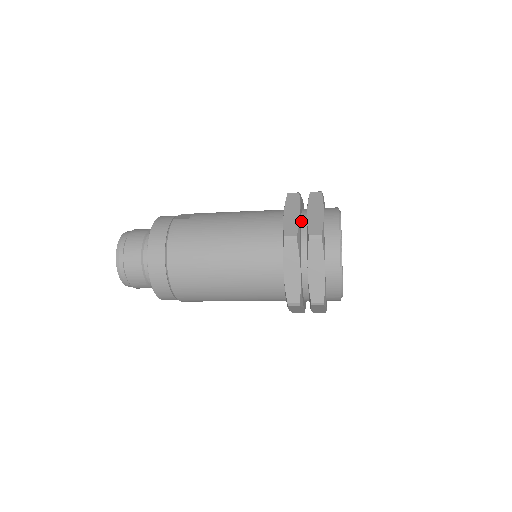
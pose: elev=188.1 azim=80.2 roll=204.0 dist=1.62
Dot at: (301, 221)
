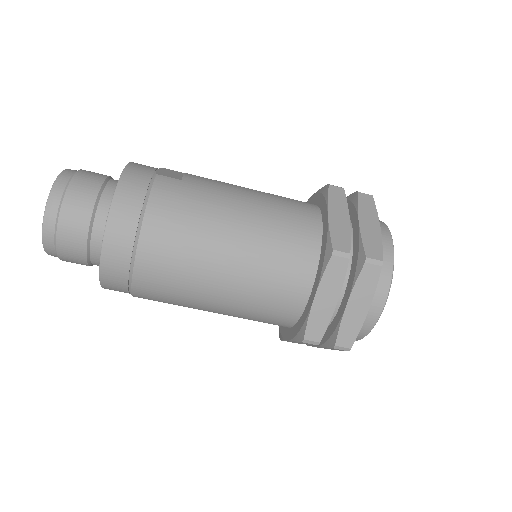
Dot at: occluded
